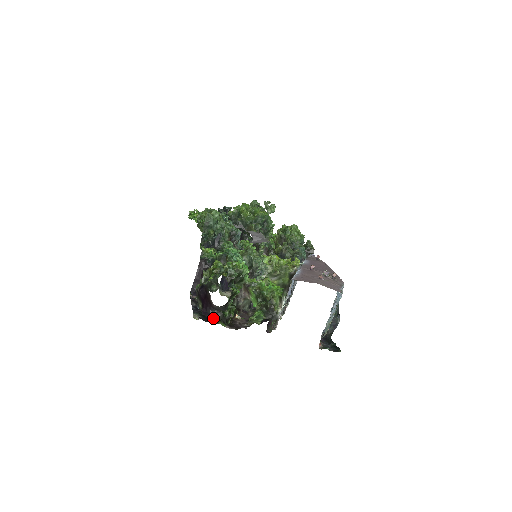
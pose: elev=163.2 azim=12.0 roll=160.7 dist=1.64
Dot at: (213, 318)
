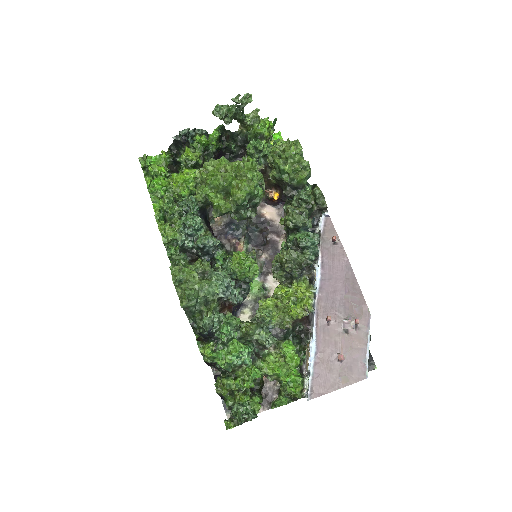
Dot at: occluded
